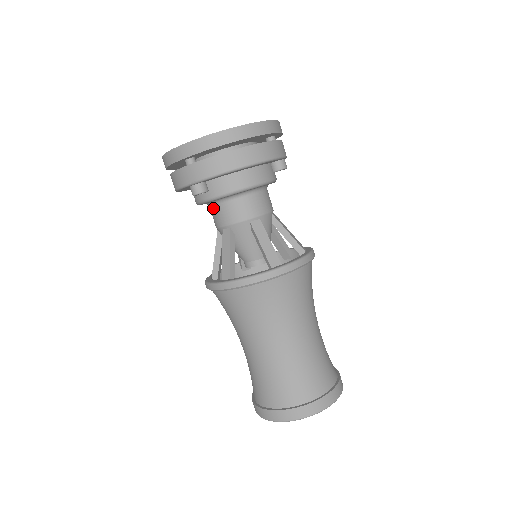
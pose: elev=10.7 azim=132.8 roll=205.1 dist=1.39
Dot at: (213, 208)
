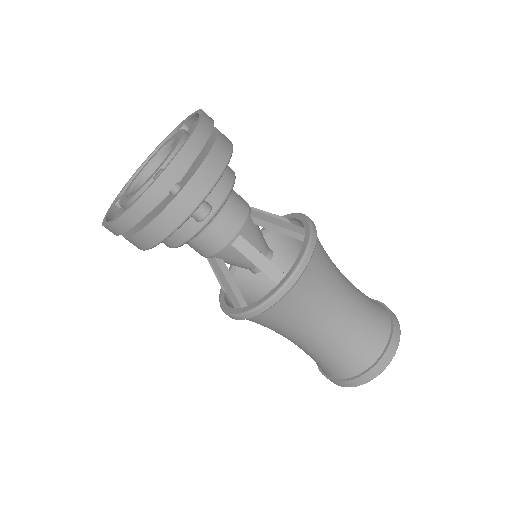
Dot at: occluded
